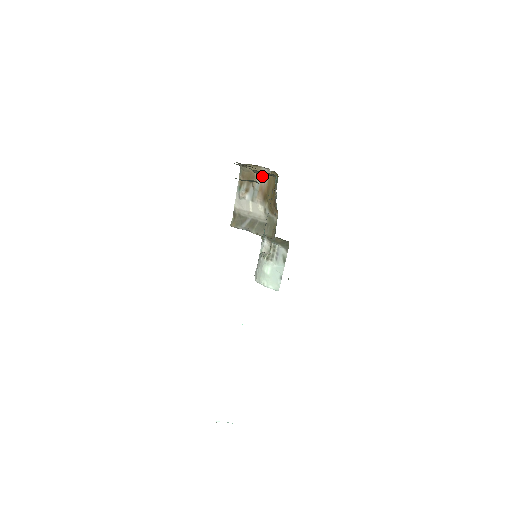
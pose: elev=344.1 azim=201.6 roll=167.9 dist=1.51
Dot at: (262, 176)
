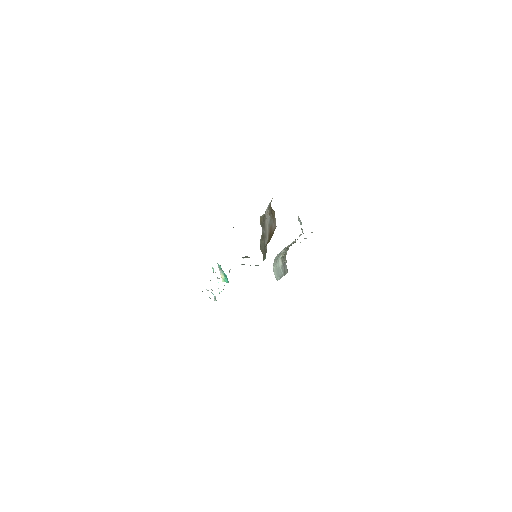
Dot at: (273, 222)
